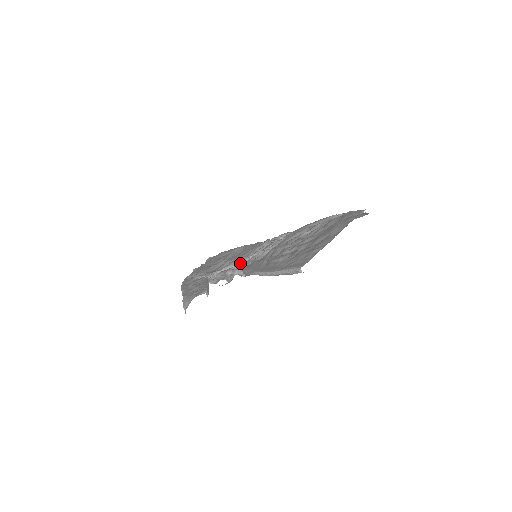
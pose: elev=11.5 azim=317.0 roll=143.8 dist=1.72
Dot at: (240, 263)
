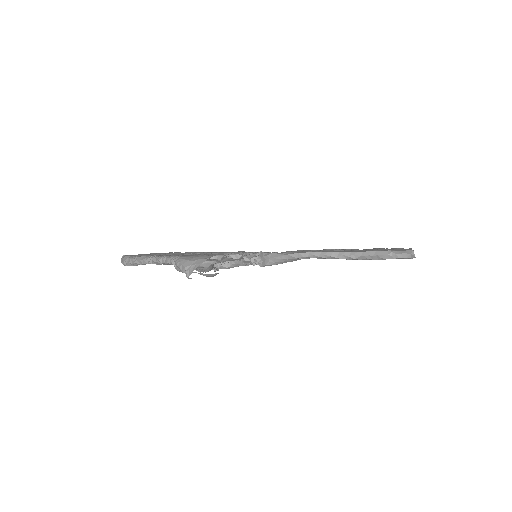
Dot at: occluded
